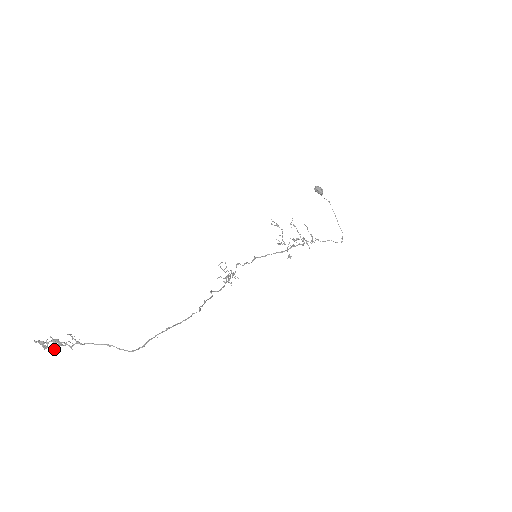
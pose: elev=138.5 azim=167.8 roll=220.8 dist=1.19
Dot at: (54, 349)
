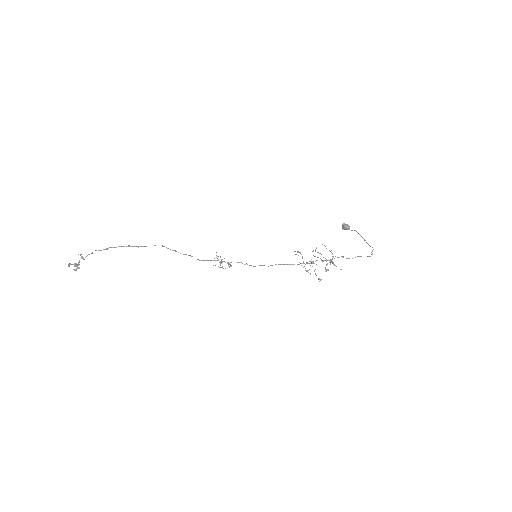
Dot at: (74, 270)
